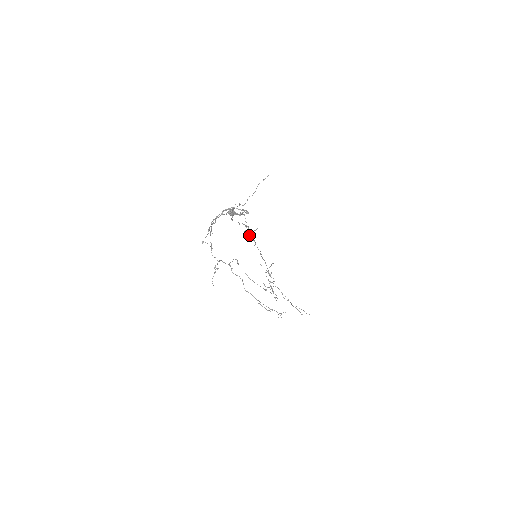
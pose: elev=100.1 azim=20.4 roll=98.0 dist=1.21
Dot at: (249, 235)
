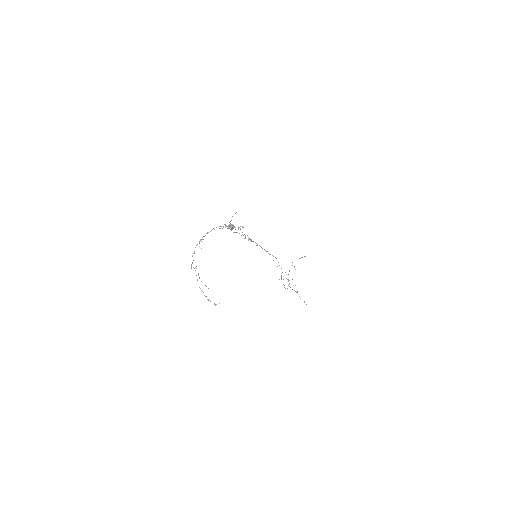
Dot at: (251, 241)
